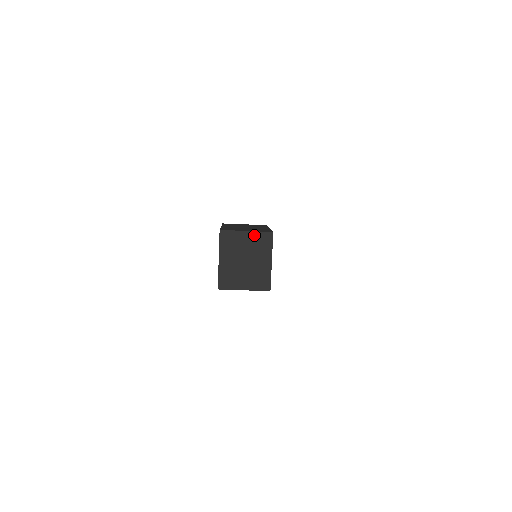
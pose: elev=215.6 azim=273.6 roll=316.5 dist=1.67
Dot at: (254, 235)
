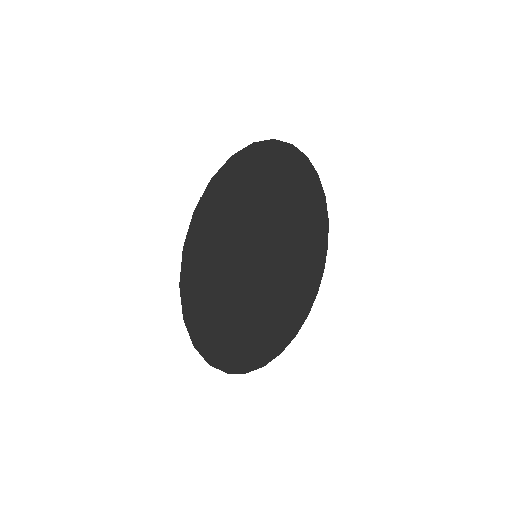
Dot at: occluded
